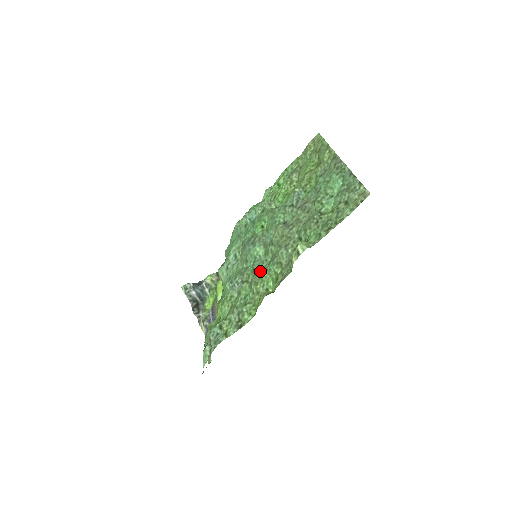
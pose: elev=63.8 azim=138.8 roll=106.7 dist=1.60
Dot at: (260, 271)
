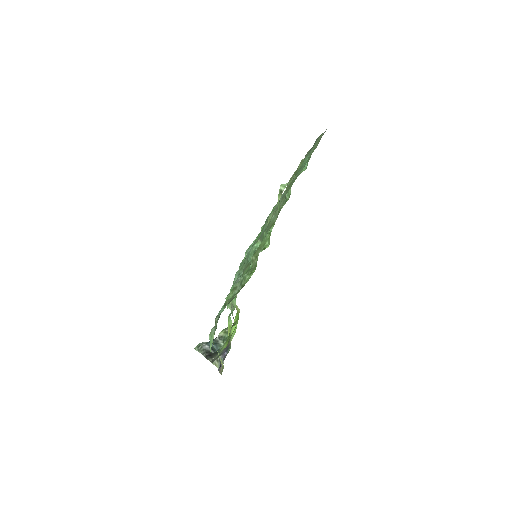
Dot at: occluded
